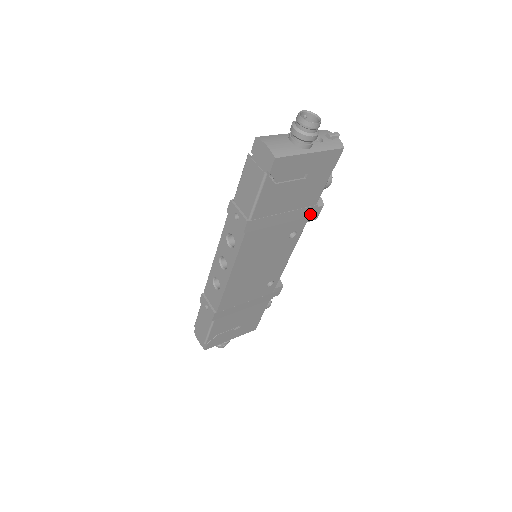
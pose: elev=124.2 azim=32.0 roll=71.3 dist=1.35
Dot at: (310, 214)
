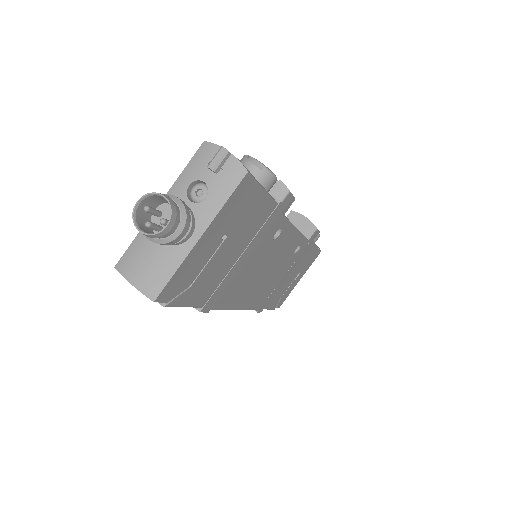
Dot at: (279, 212)
